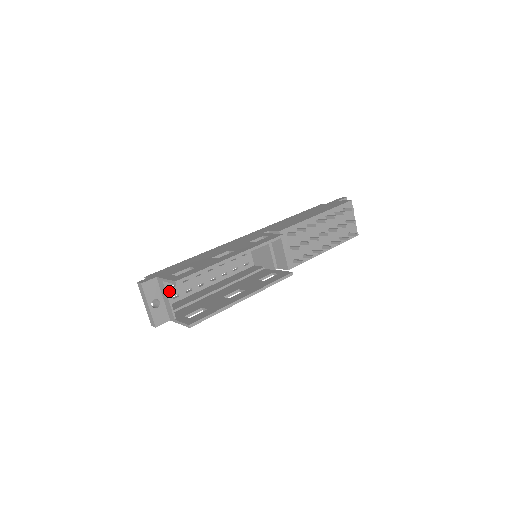
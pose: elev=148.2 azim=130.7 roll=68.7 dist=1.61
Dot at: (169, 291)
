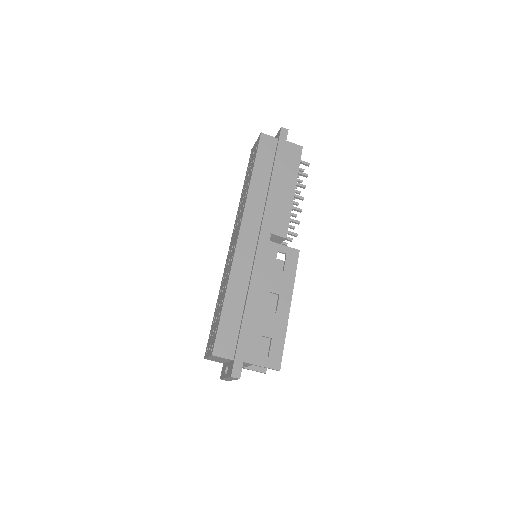
Dot at: occluded
